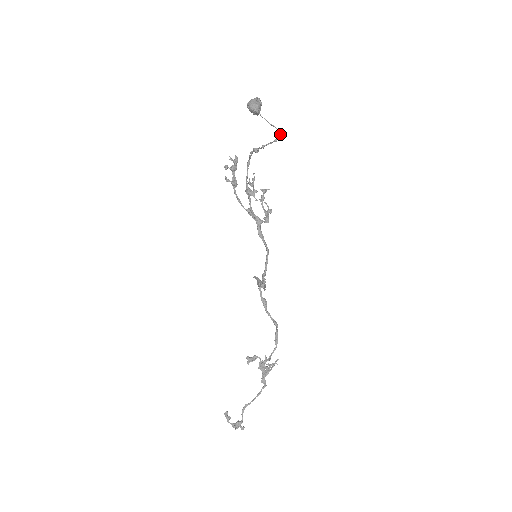
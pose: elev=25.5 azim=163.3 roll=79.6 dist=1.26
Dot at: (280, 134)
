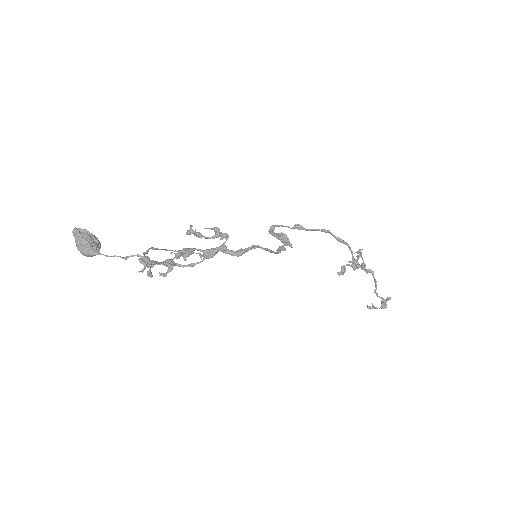
Dot at: occluded
